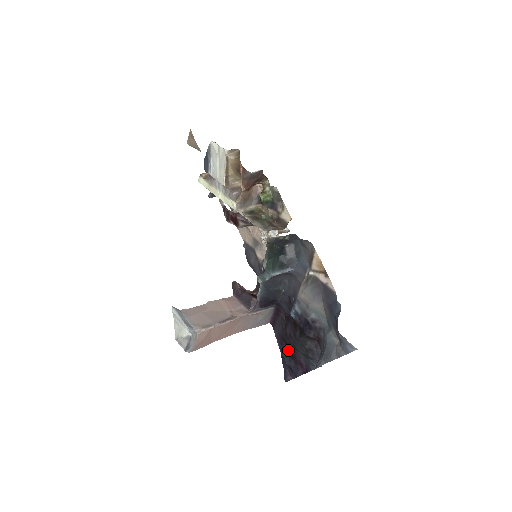
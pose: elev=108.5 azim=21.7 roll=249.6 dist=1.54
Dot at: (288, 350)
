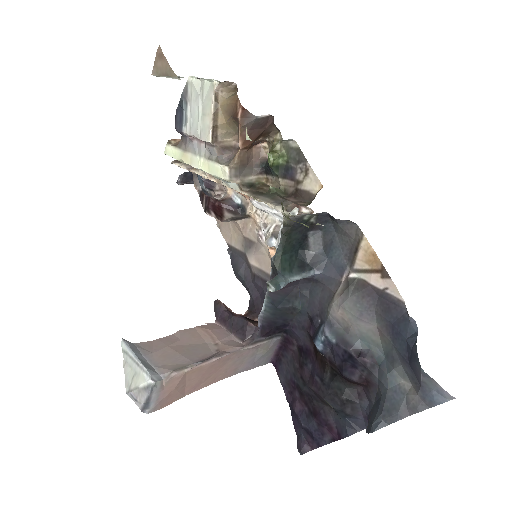
Dot at: (305, 403)
